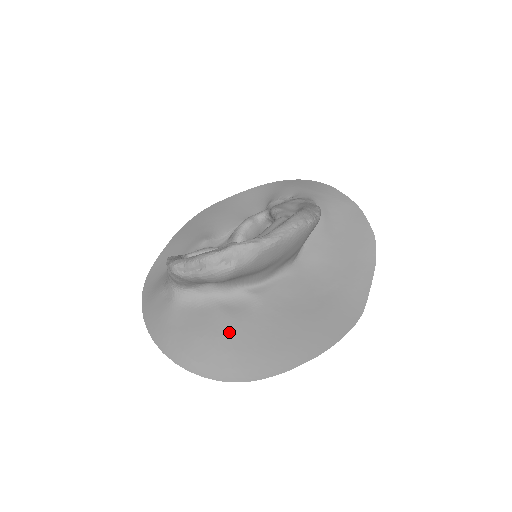
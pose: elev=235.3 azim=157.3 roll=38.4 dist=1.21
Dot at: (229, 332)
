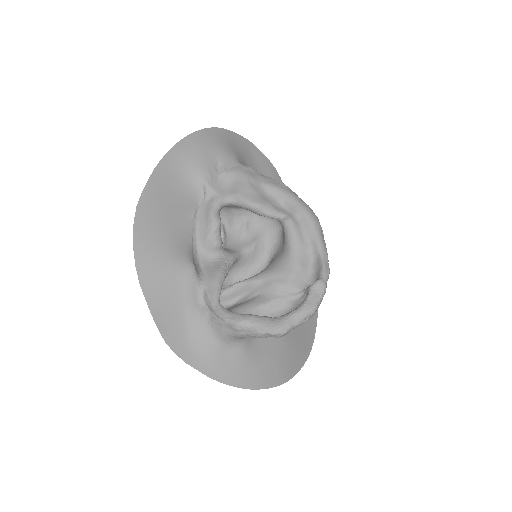
Dot at: occluded
